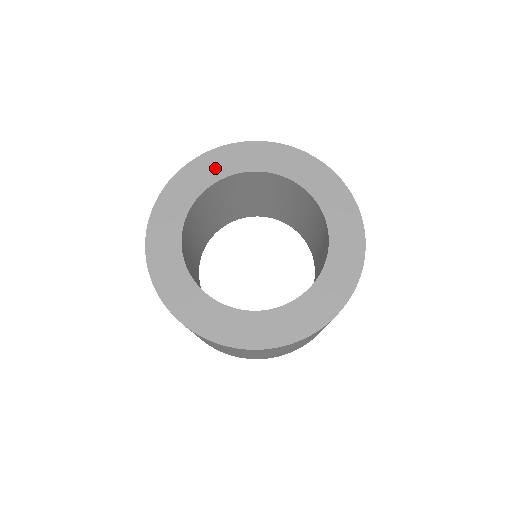
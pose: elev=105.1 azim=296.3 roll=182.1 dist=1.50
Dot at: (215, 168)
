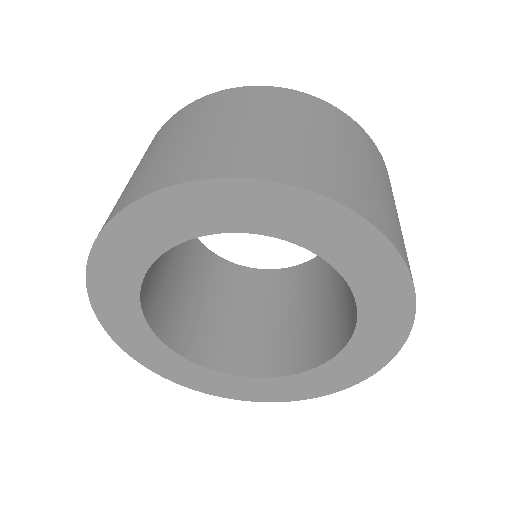
Dot at: (249, 212)
